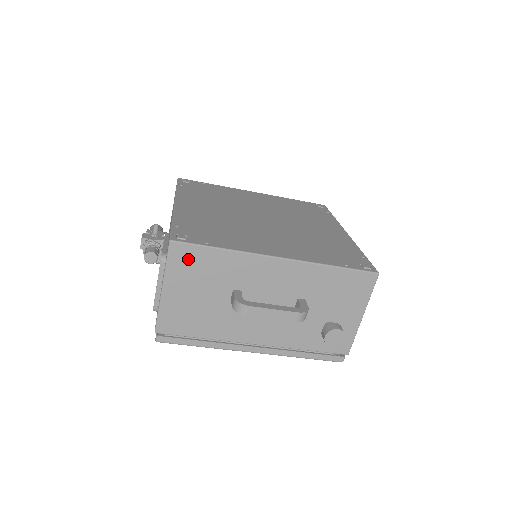
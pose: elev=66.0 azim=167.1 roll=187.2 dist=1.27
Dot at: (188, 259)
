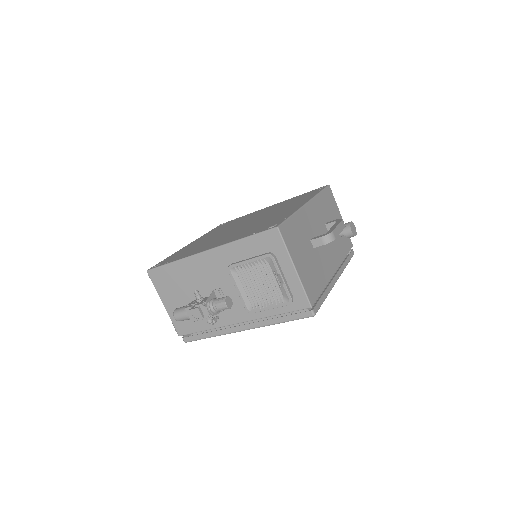
Dot at: (289, 234)
